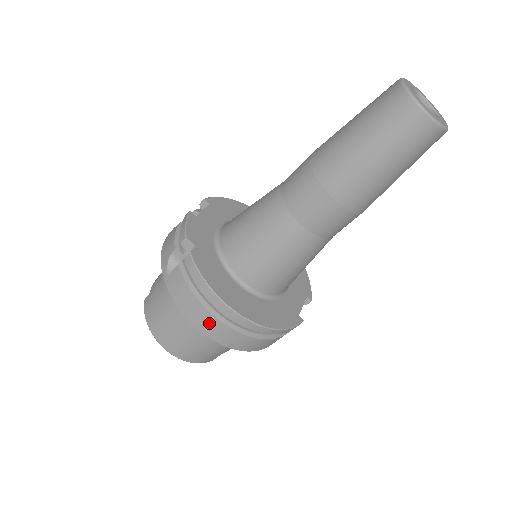
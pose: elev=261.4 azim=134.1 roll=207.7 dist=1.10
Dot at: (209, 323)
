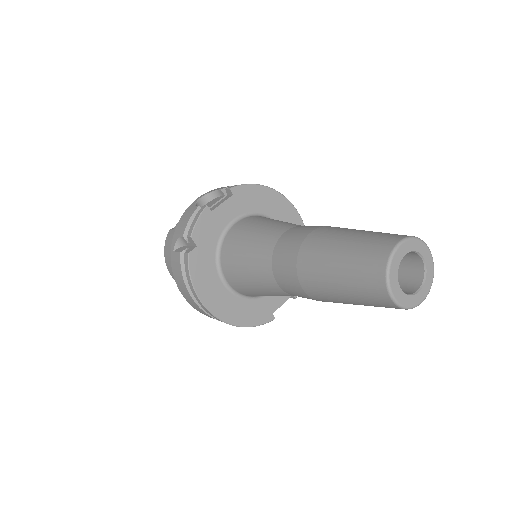
Dot at: (192, 302)
